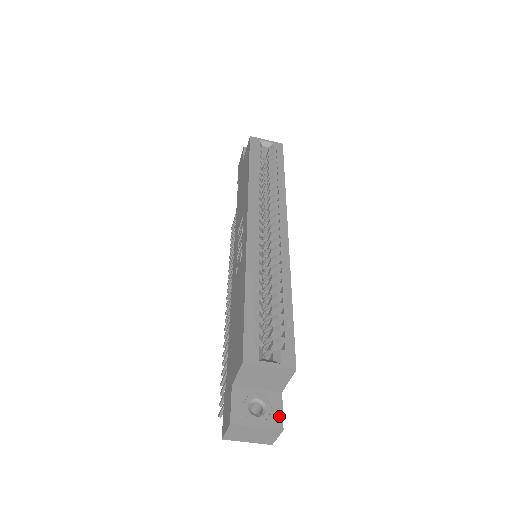
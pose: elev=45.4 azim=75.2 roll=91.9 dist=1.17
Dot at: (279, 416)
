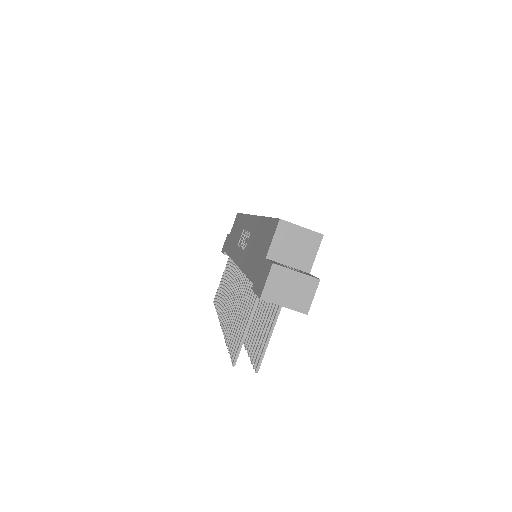
Dot at: (313, 276)
